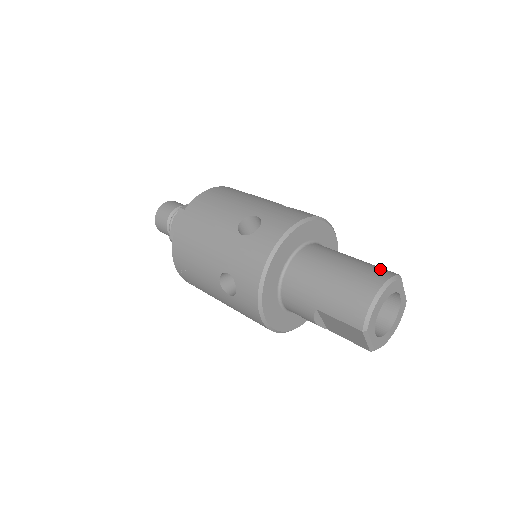
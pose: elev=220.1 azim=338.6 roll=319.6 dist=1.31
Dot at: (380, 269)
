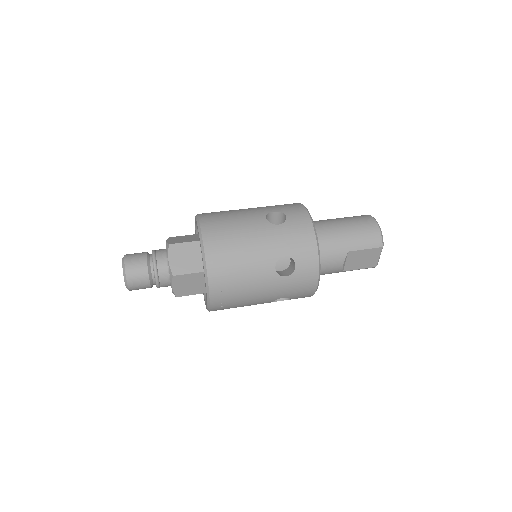
Dot at: occluded
